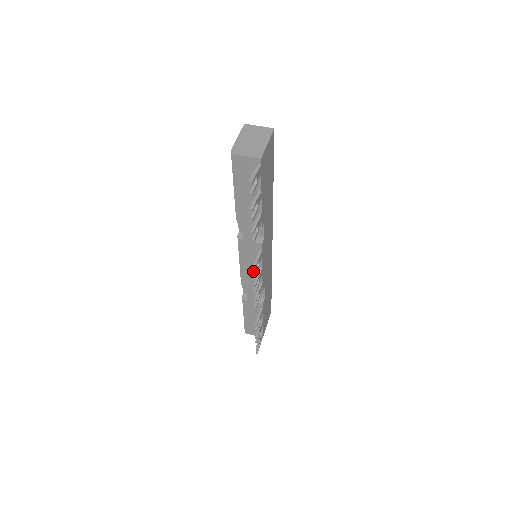
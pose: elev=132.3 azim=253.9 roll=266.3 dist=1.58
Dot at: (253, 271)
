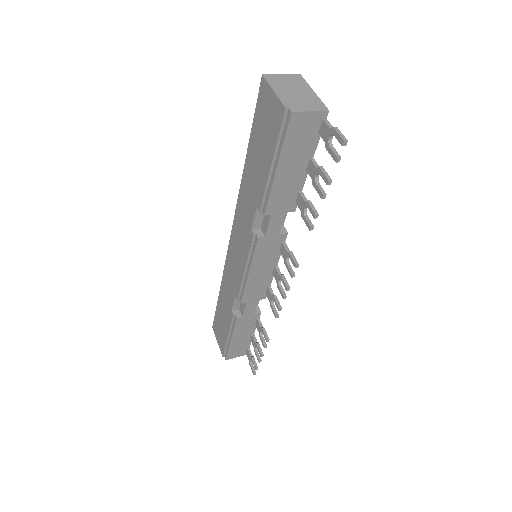
Dot at: (263, 275)
